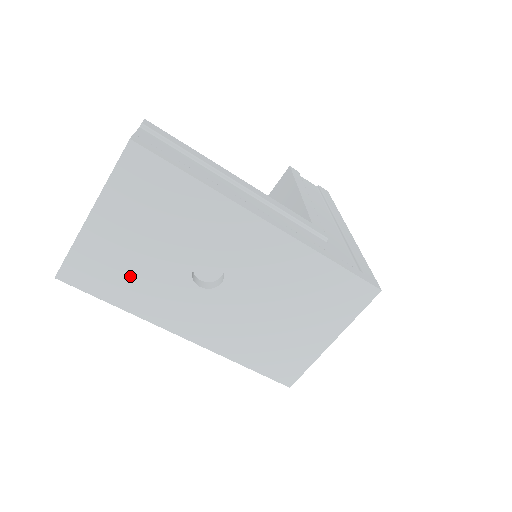
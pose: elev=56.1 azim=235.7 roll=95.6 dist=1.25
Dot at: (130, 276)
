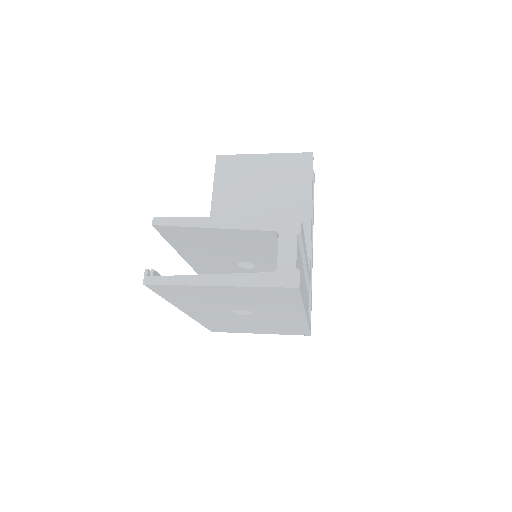
Dot at: (197, 299)
